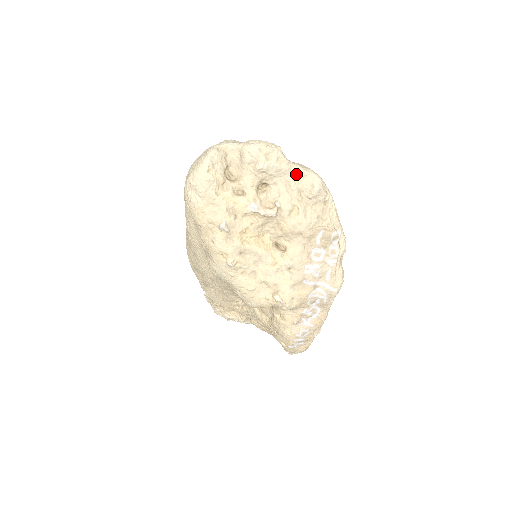
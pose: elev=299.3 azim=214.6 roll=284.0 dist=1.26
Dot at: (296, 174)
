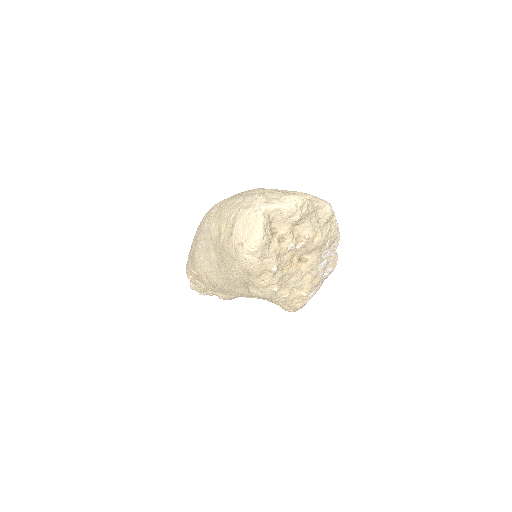
Dot at: (316, 209)
